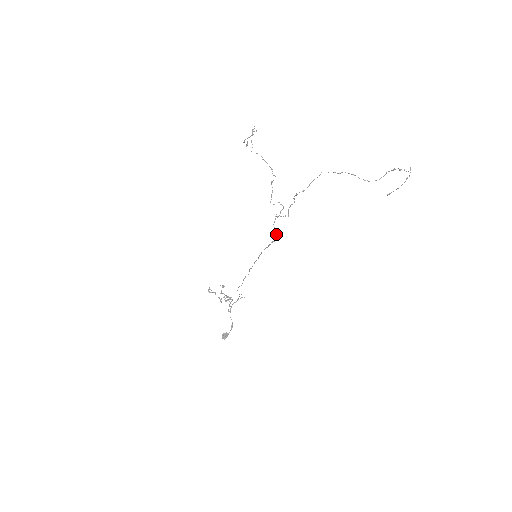
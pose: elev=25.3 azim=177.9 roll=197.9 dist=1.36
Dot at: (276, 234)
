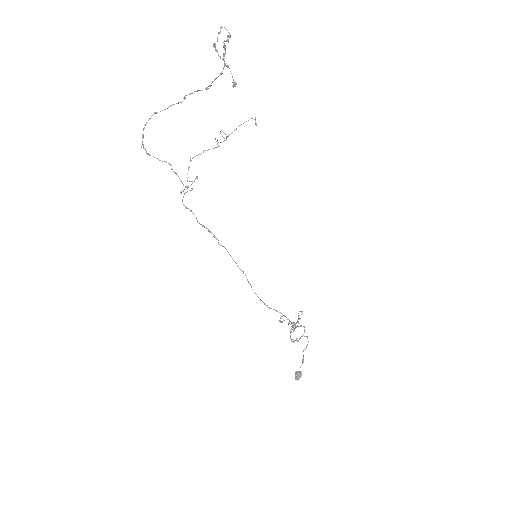
Dot at: (194, 214)
